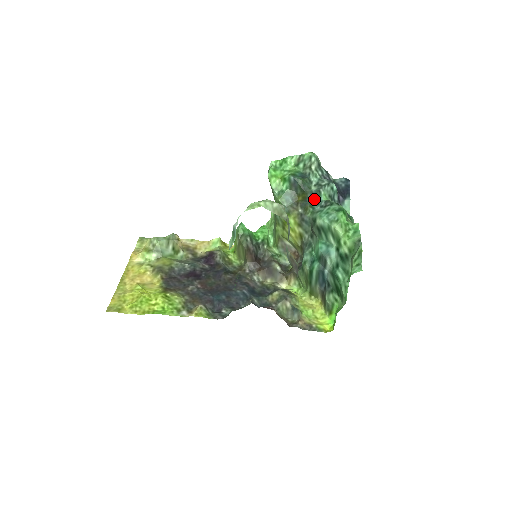
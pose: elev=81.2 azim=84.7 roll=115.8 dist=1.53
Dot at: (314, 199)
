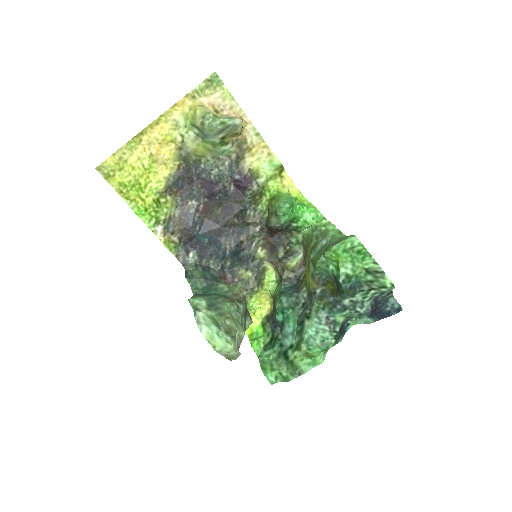
Dot at: (334, 305)
